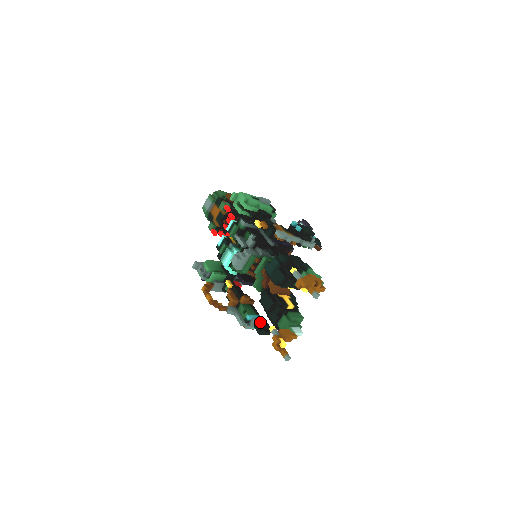
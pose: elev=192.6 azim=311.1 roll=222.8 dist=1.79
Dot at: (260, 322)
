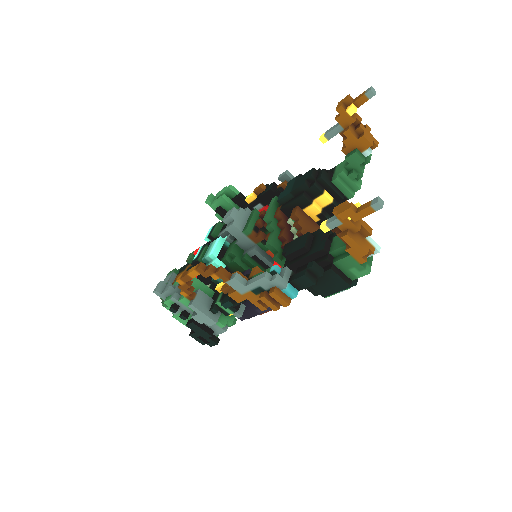
Dot at: occluded
